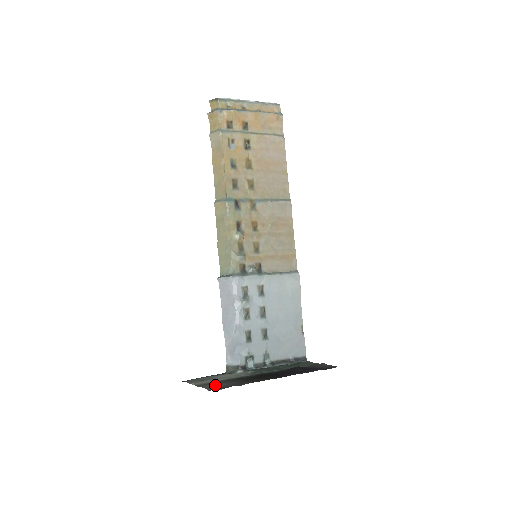
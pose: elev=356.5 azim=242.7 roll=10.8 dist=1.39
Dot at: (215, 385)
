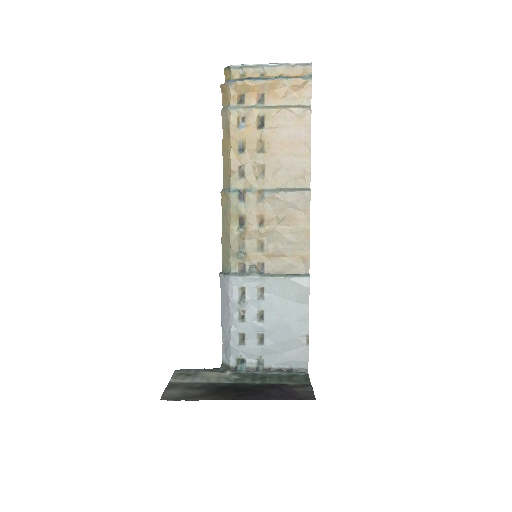
Dot at: (176, 391)
